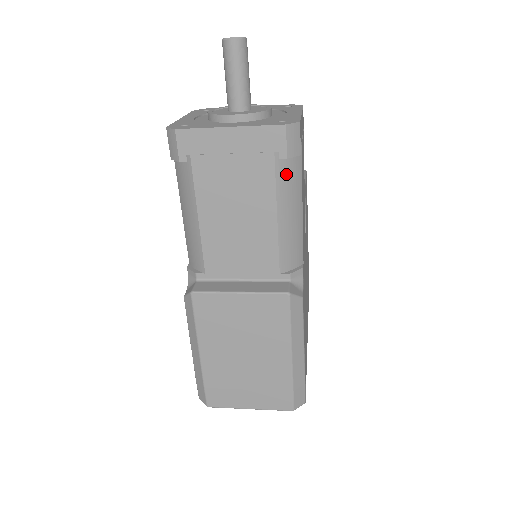
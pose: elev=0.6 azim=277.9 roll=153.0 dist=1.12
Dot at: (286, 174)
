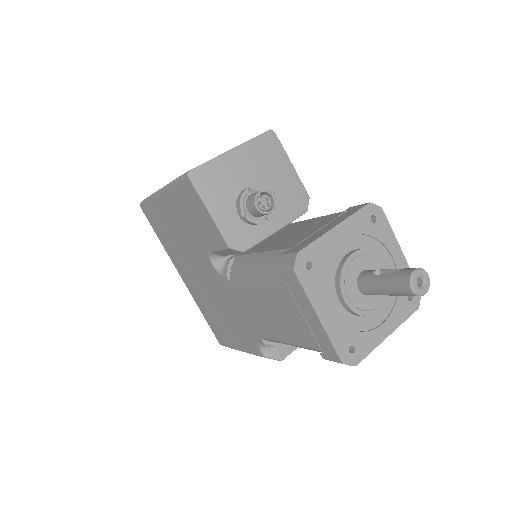
Dot at: occluded
